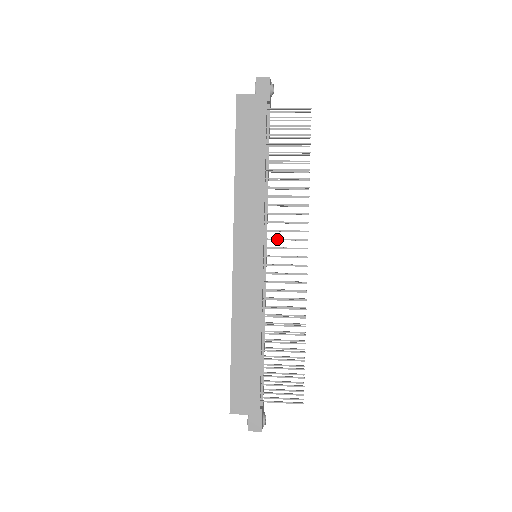
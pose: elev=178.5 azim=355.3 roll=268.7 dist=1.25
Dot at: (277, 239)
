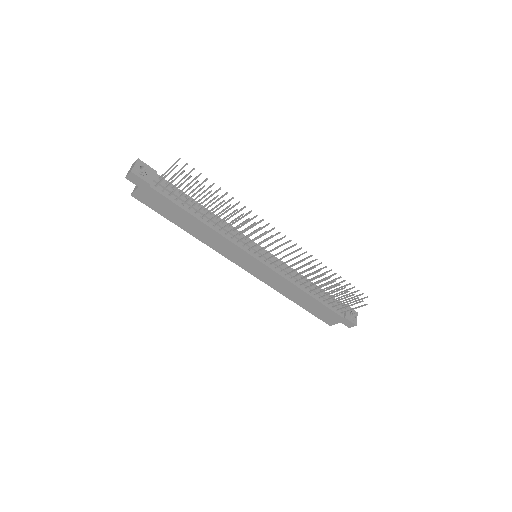
Dot at: (255, 246)
